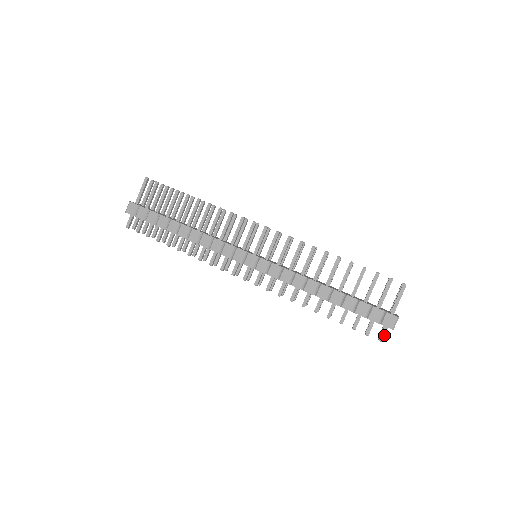
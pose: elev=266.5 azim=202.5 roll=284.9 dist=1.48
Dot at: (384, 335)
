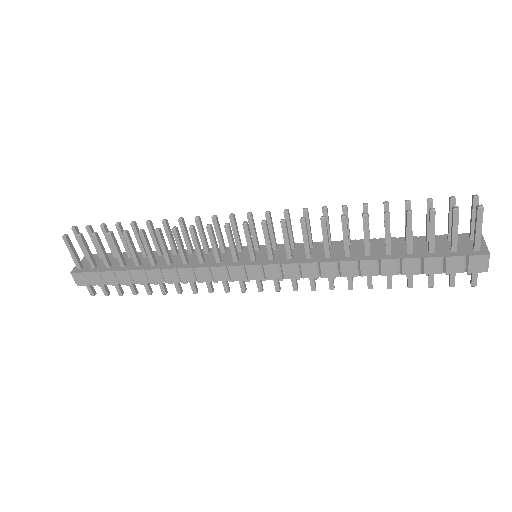
Dot at: (476, 278)
